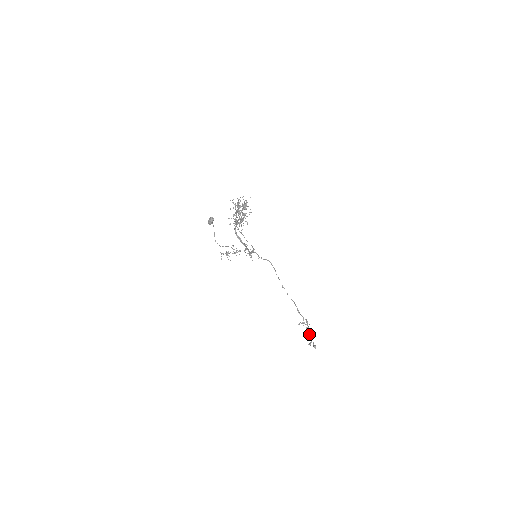
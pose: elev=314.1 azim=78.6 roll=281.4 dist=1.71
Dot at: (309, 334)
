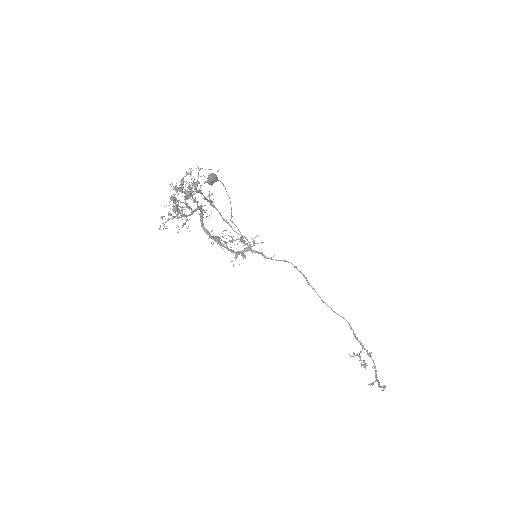
Dot at: occluded
